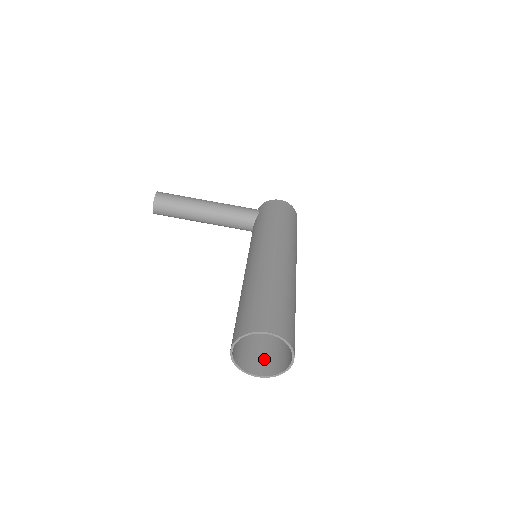
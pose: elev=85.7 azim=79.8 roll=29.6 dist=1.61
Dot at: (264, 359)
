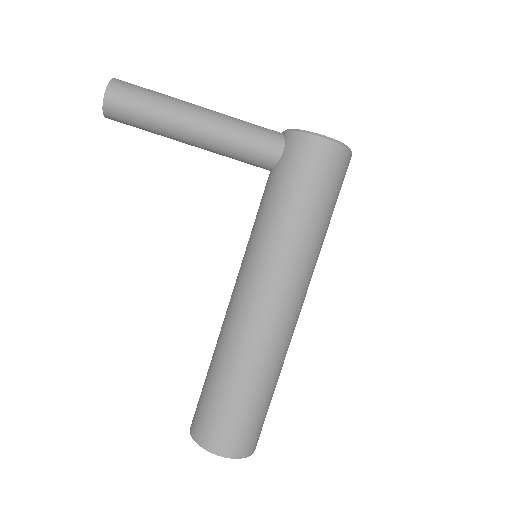
Dot at: occluded
